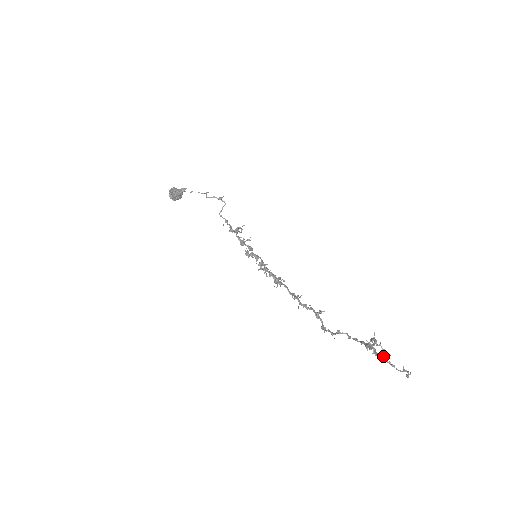
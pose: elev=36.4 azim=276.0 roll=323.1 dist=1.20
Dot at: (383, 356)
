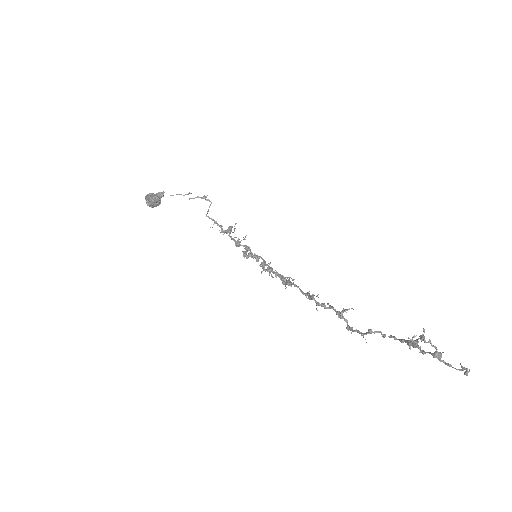
Dot at: (434, 355)
